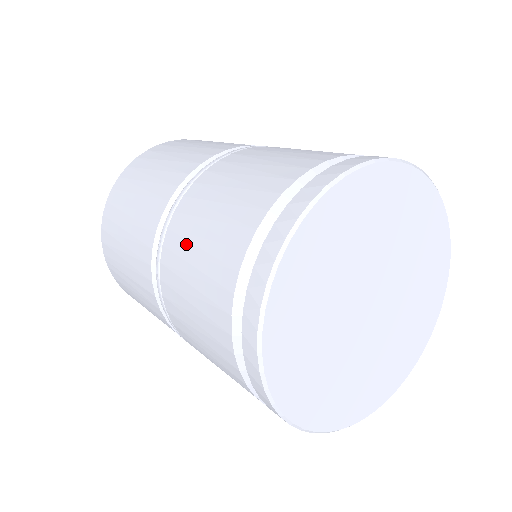
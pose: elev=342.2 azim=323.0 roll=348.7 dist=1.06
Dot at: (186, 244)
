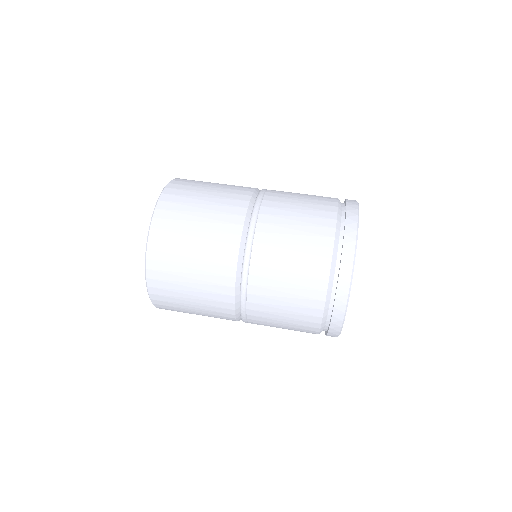
Dot at: (272, 309)
